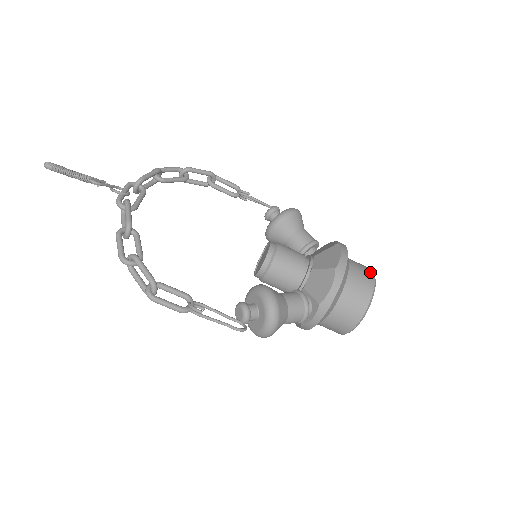
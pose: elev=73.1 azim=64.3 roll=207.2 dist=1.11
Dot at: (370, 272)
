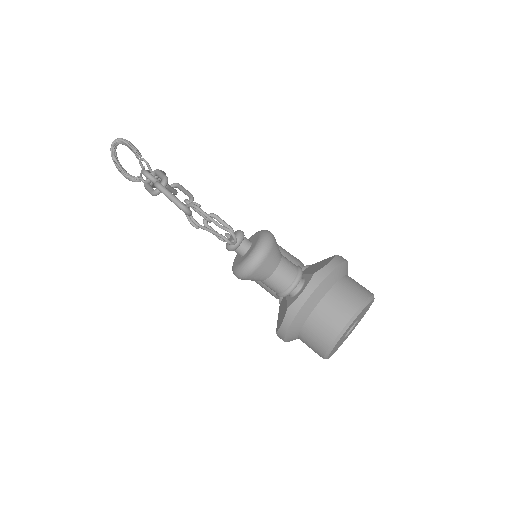
Dot at: occluded
